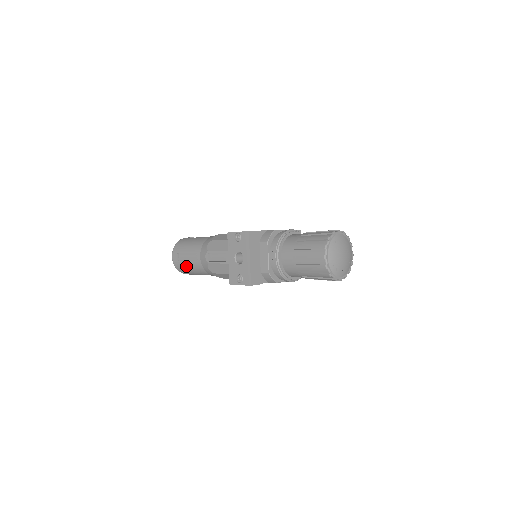
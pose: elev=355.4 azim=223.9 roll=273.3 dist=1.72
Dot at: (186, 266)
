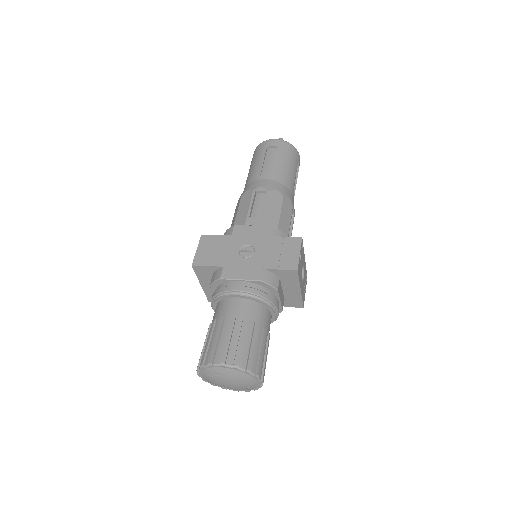
Dot at: occluded
